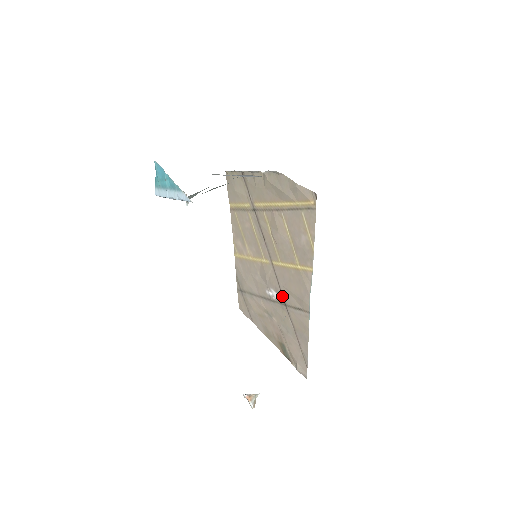
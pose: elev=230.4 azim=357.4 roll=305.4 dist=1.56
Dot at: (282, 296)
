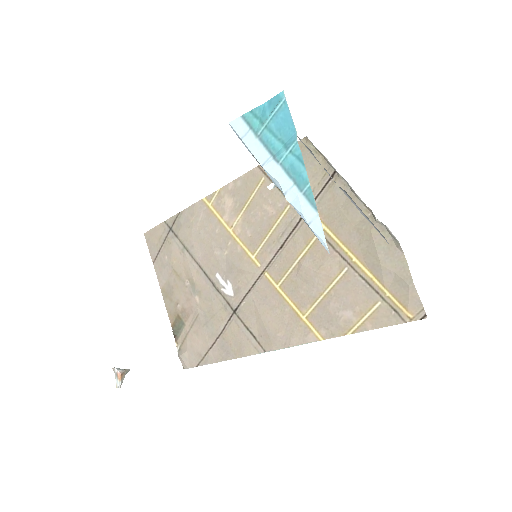
Dot at: (240, 303)
